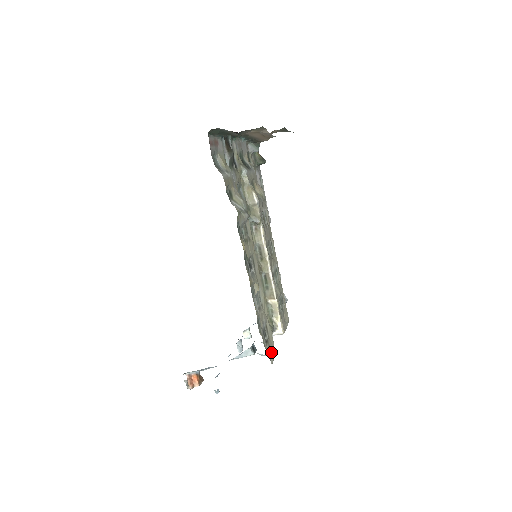
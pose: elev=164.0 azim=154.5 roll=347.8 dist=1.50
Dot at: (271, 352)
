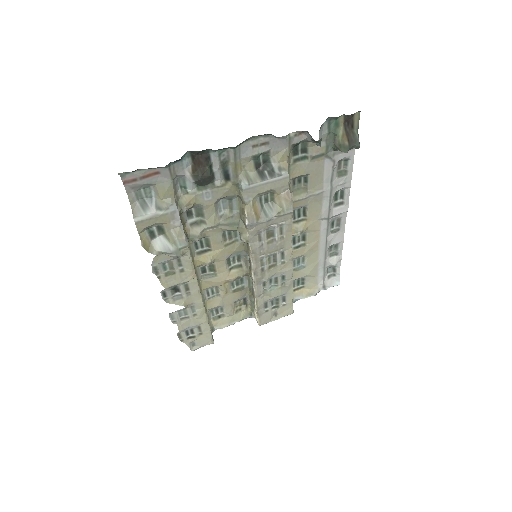
Dot at: (199, 343)
